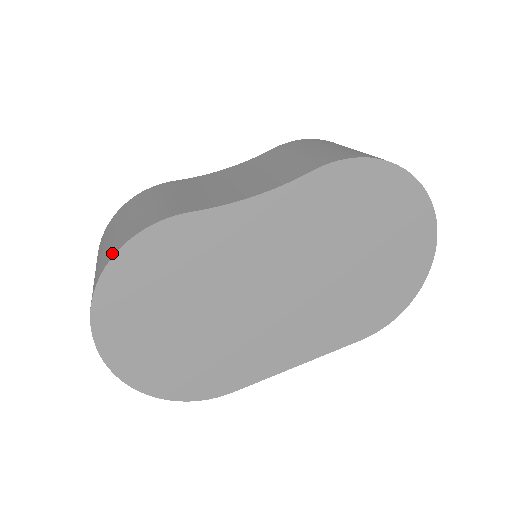
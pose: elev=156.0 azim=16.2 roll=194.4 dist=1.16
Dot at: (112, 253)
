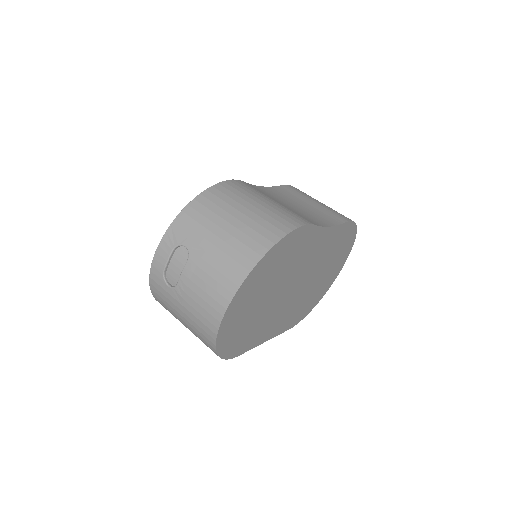
Dot at: (276, 235)
